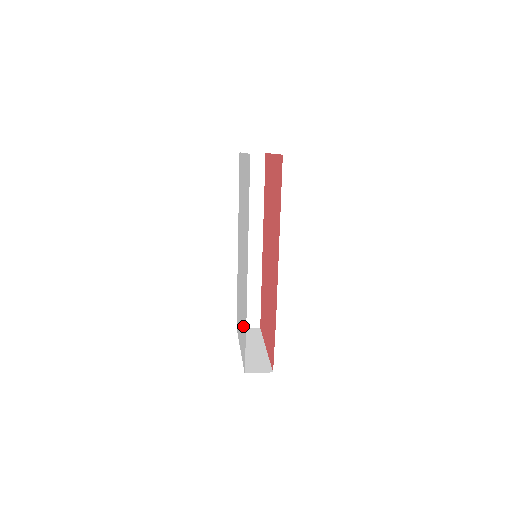
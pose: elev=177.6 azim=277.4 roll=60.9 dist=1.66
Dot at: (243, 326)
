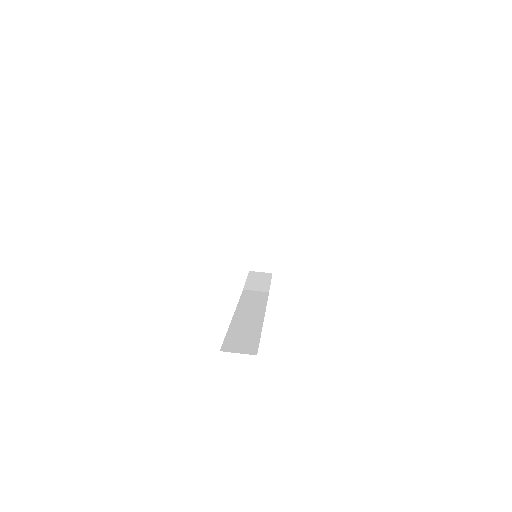
Dot at: occluded
